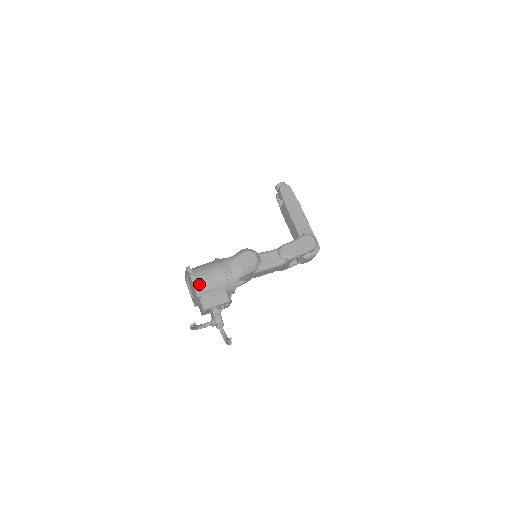
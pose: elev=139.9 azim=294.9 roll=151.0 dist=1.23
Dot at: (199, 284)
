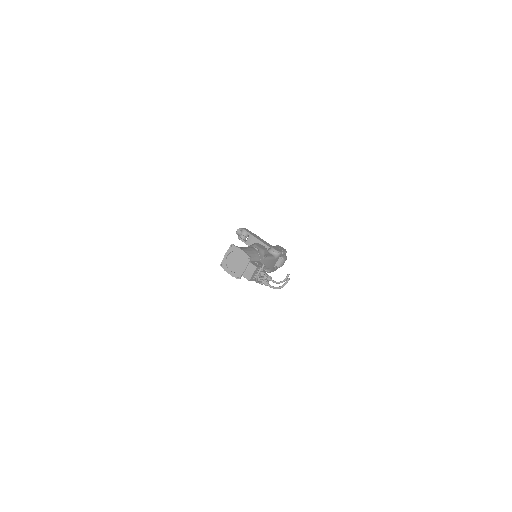
Dot at: (246, 252)
